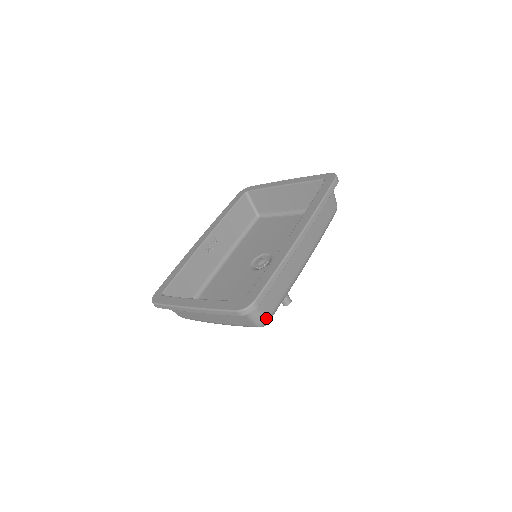
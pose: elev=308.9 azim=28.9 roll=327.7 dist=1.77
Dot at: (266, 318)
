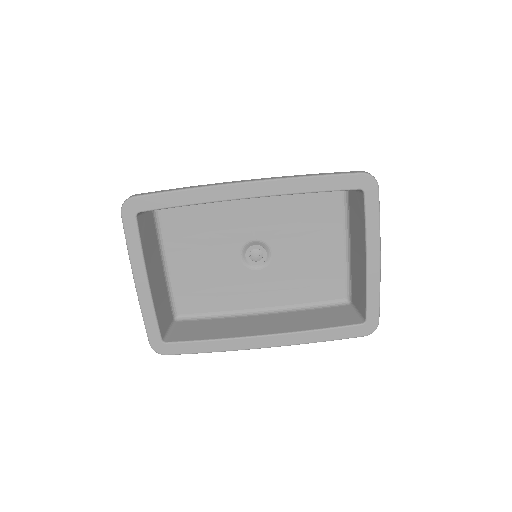
Dot at: occluded
